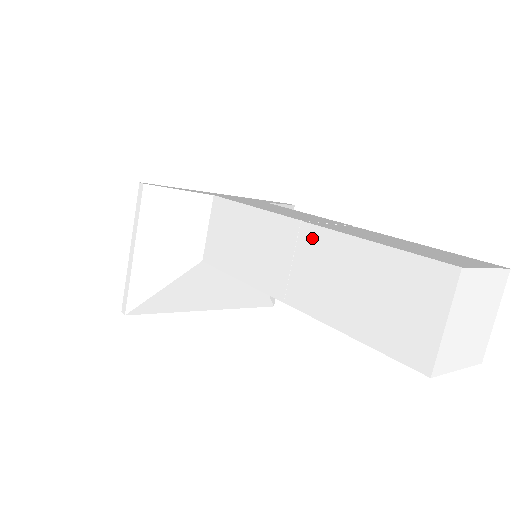
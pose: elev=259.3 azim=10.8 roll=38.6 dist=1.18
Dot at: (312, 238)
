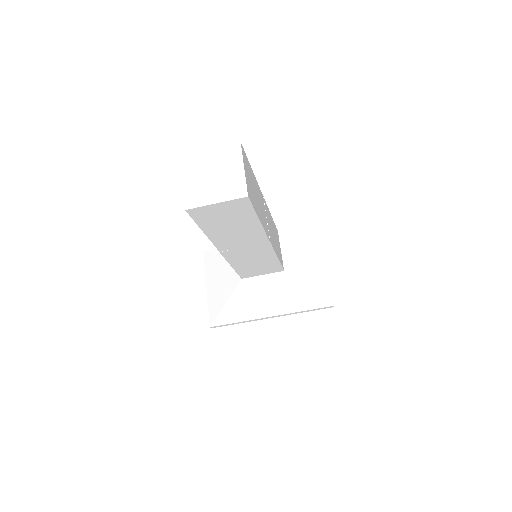
Dot at: occluded
